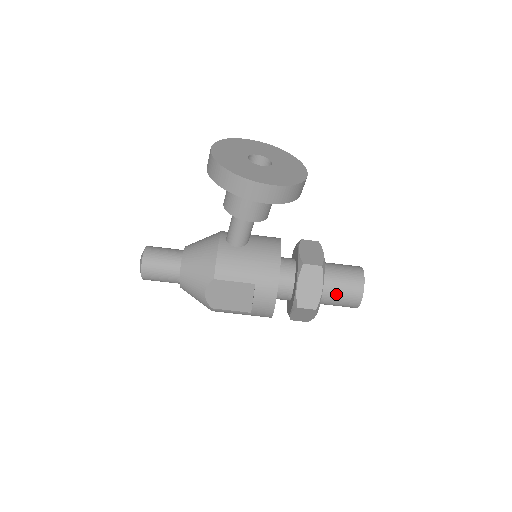
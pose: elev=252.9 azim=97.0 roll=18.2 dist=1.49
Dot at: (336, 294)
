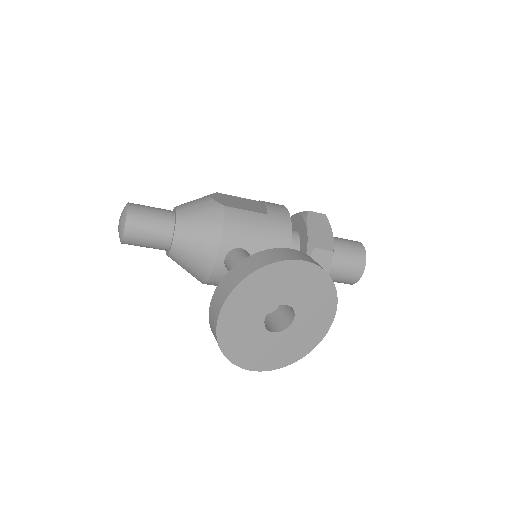
Dot at: occluded
